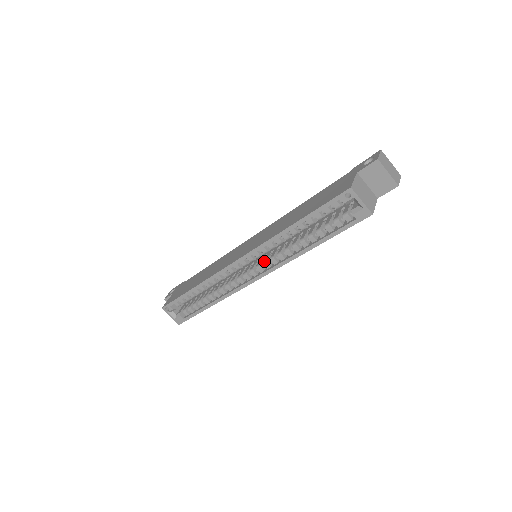
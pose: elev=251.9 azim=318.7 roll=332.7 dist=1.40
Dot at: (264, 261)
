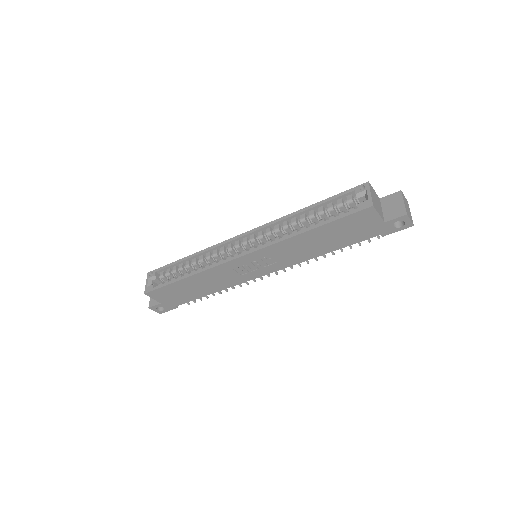
Dot at: (261, 243)
